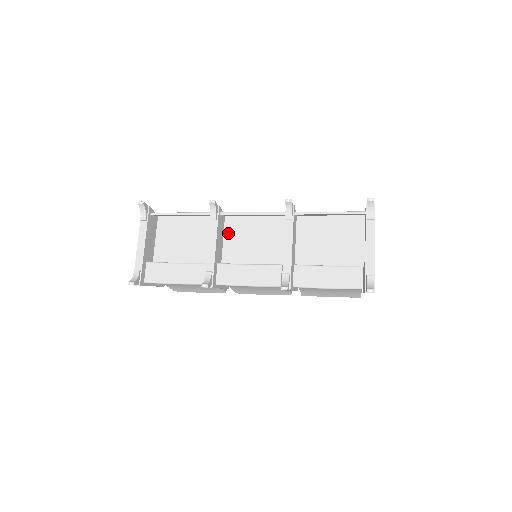
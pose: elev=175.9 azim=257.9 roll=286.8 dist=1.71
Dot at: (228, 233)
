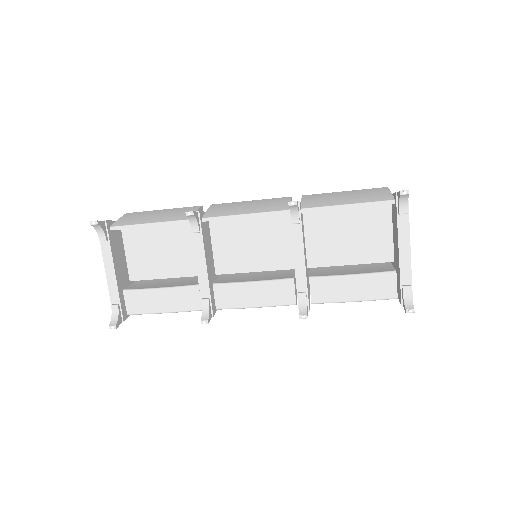
Dot at: (216, 235)
